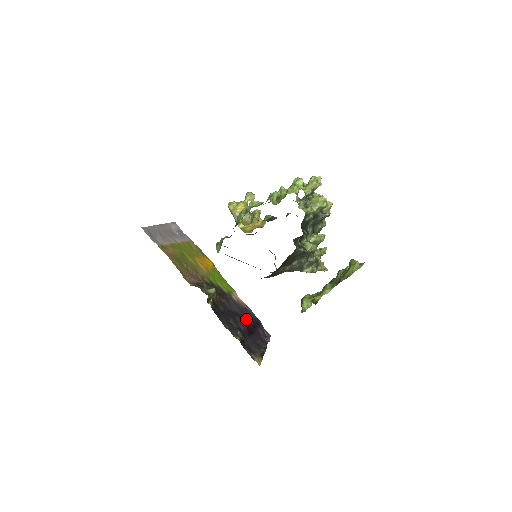
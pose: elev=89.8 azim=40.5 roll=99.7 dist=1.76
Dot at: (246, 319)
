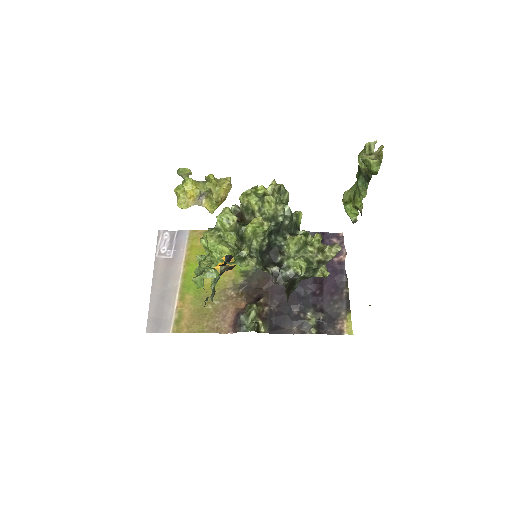
Dot at: occluded
